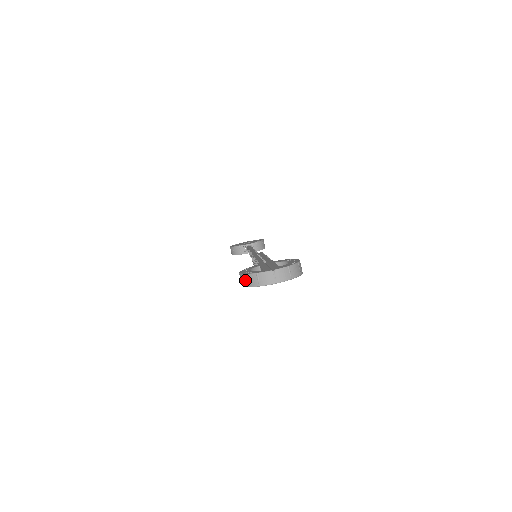
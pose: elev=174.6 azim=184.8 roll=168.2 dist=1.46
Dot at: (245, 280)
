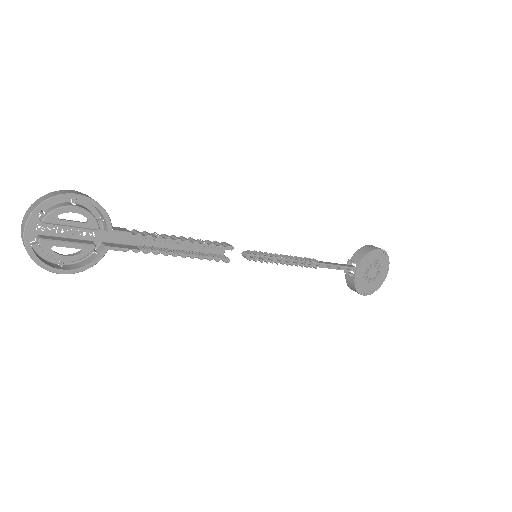
Dot at: (39, 265)
